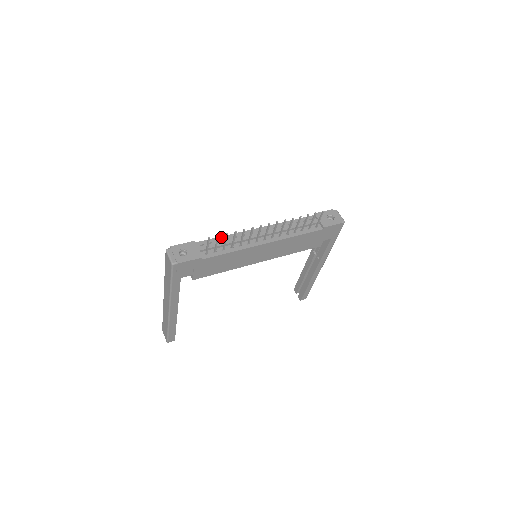
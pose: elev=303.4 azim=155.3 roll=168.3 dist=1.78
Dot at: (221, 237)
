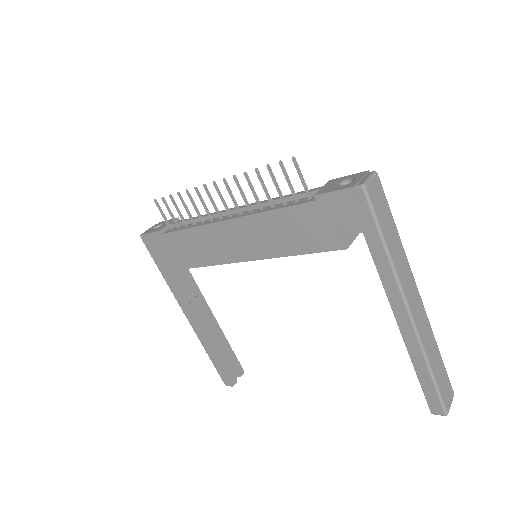
Dot at: occluded
